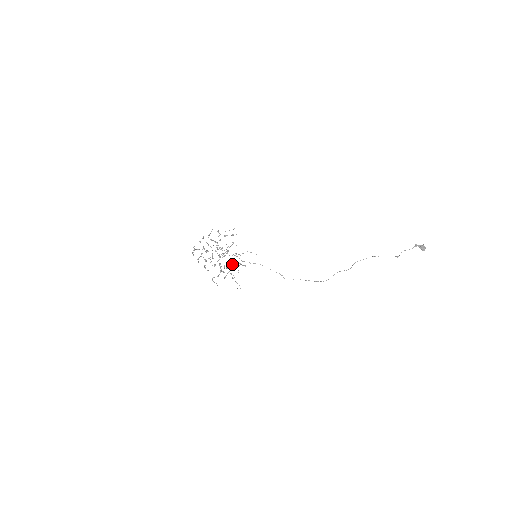
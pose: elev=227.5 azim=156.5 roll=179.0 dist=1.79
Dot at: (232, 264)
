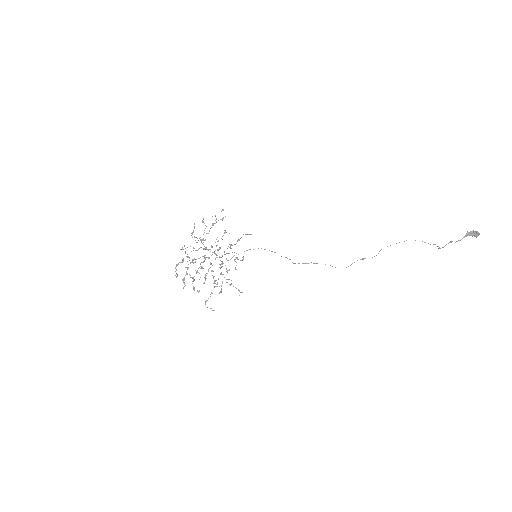
Dot at: occluded
